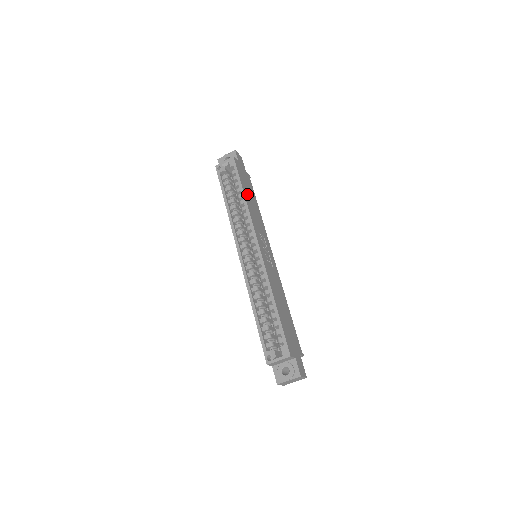
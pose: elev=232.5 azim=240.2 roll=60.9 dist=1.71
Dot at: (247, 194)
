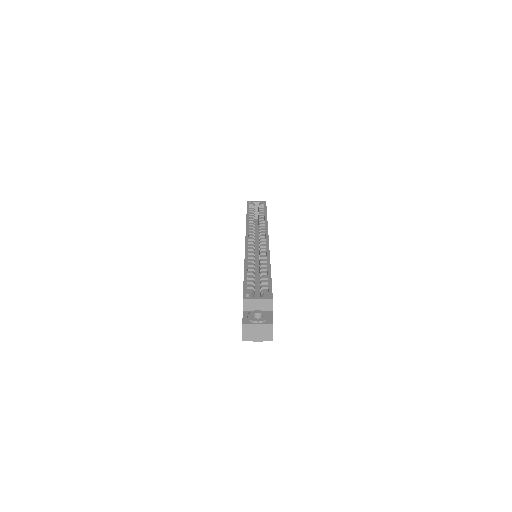
Dot at: occluded
